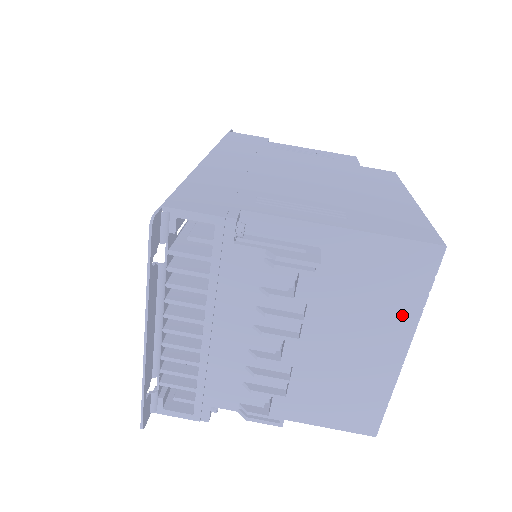
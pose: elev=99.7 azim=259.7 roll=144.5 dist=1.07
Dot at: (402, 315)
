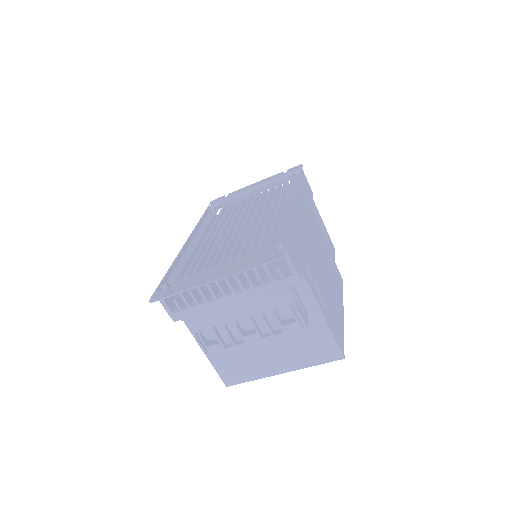
Dot at: (300, 362)
